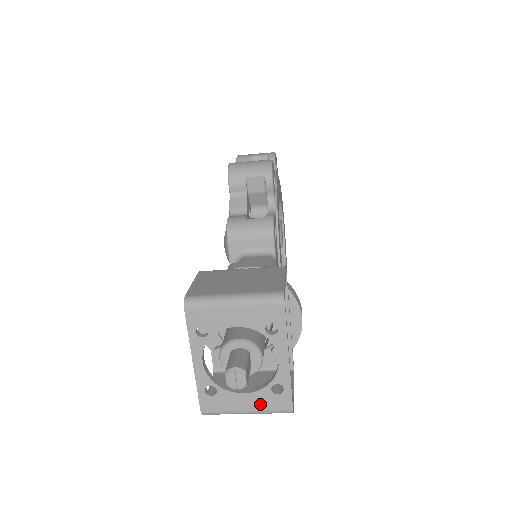
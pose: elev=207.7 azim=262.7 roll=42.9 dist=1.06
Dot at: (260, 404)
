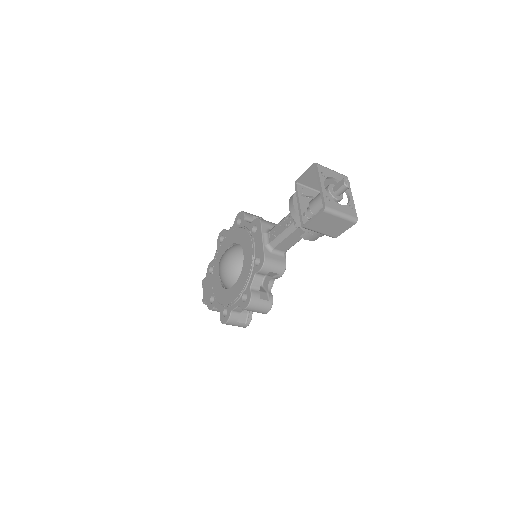
Dot at: (346, 211)
